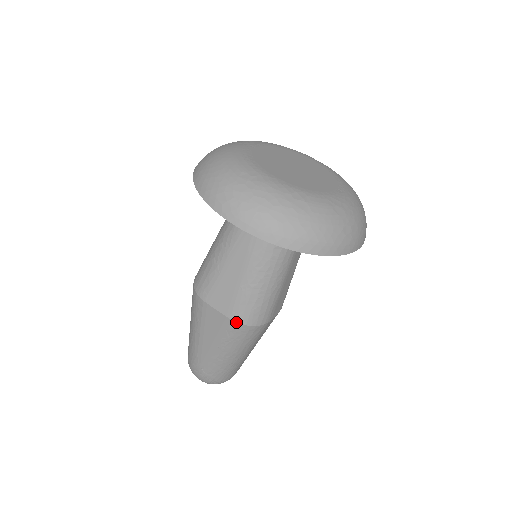
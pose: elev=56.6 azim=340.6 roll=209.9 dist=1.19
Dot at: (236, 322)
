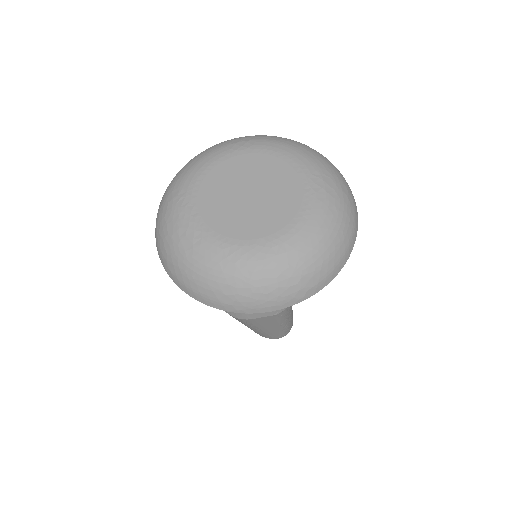
Dot at: occluded
